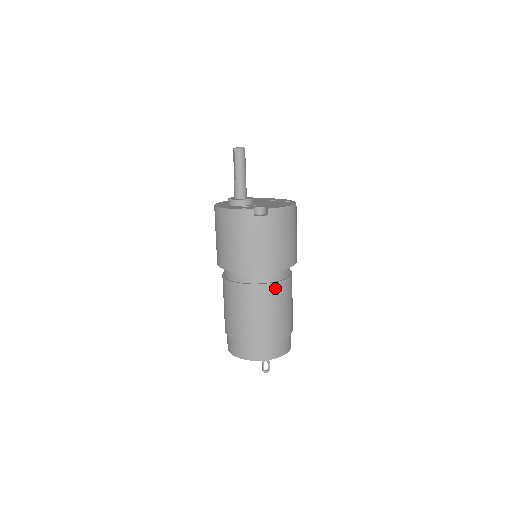
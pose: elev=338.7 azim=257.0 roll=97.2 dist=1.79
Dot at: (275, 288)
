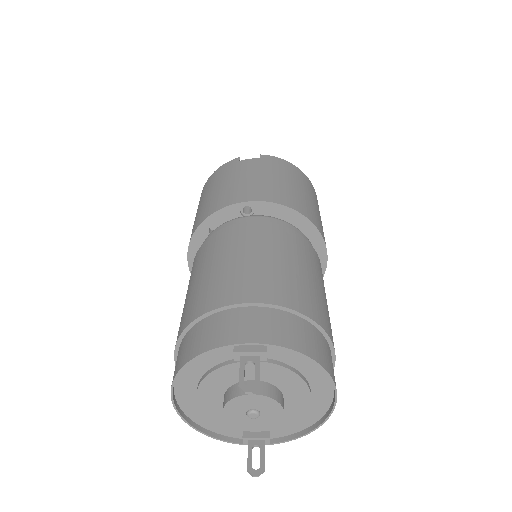
Dot at: (273, 229)
